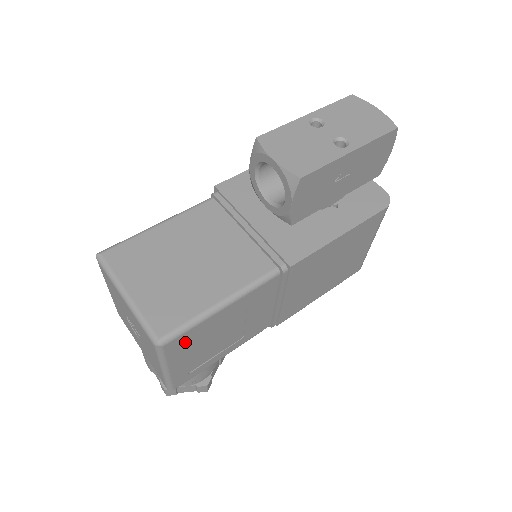
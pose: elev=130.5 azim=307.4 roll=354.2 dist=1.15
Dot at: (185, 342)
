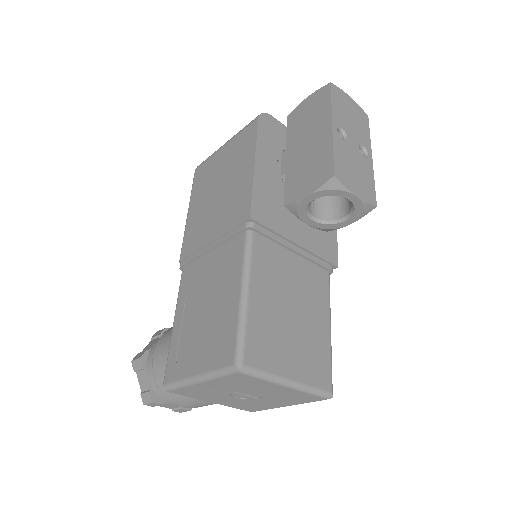
Dot at: occluded
